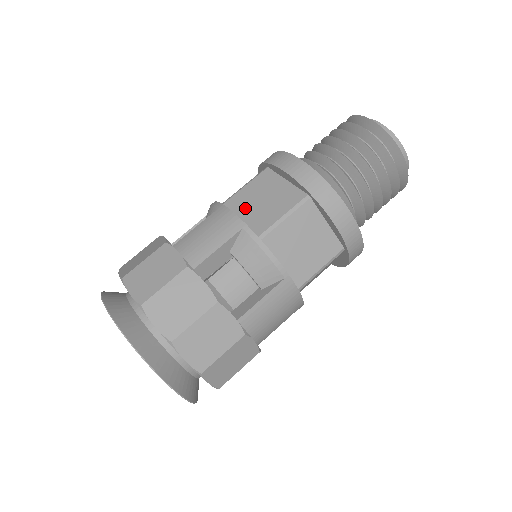
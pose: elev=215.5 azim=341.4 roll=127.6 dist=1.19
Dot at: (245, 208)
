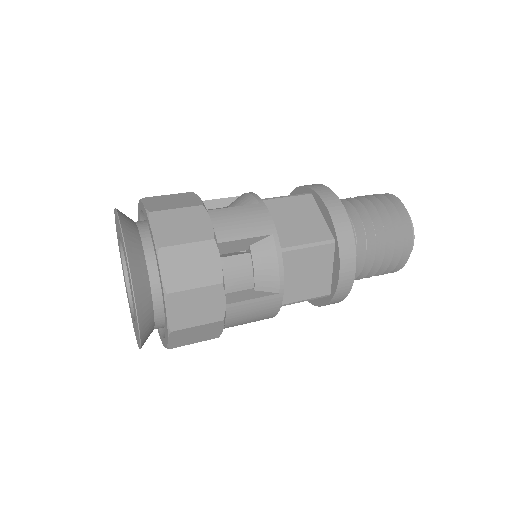
Dot at: (279, 216)
